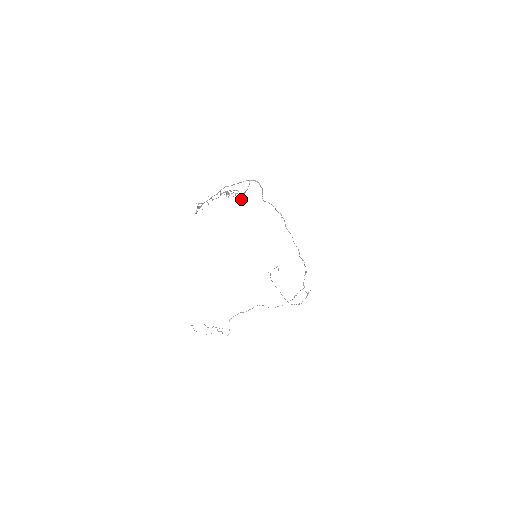
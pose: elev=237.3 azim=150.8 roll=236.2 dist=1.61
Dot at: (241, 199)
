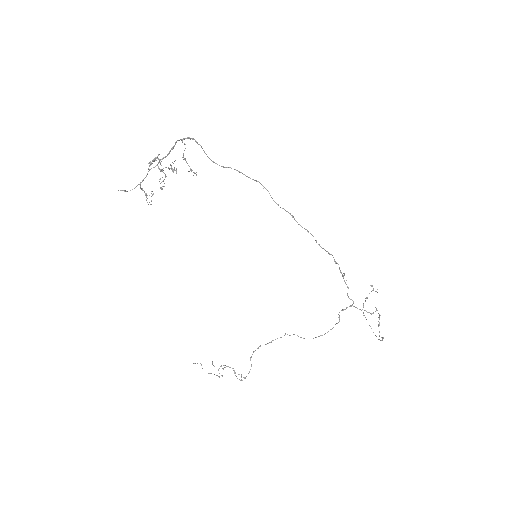
Dot at: (191, 171)
